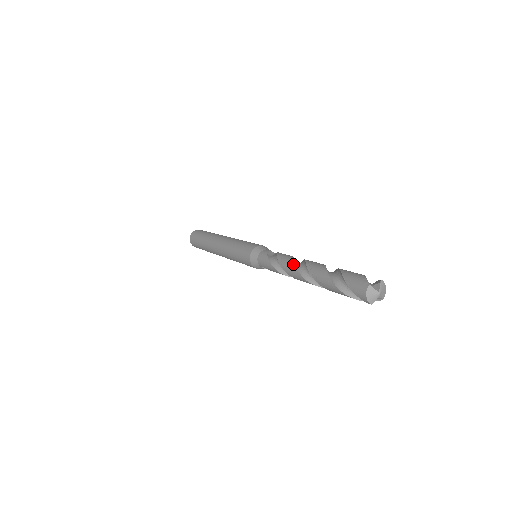
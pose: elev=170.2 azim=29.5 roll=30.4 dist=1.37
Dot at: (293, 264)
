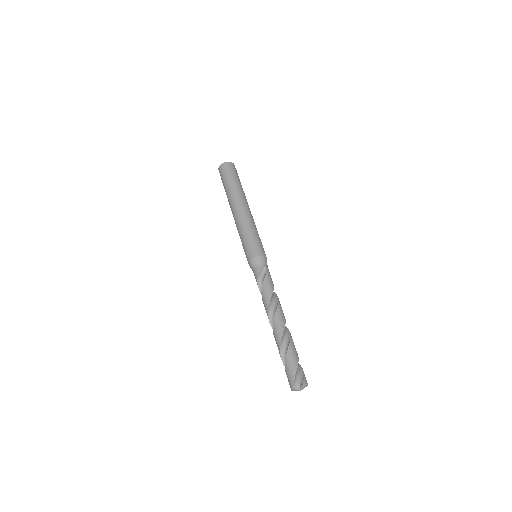
Dot at: (267, 312)
